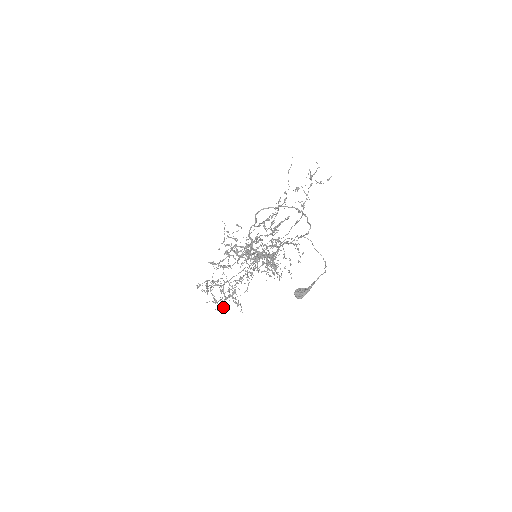
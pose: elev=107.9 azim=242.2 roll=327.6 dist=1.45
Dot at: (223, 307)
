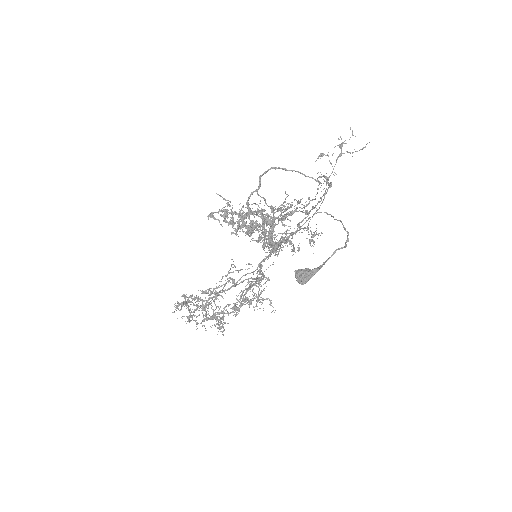
Dot at: (198, 323)
